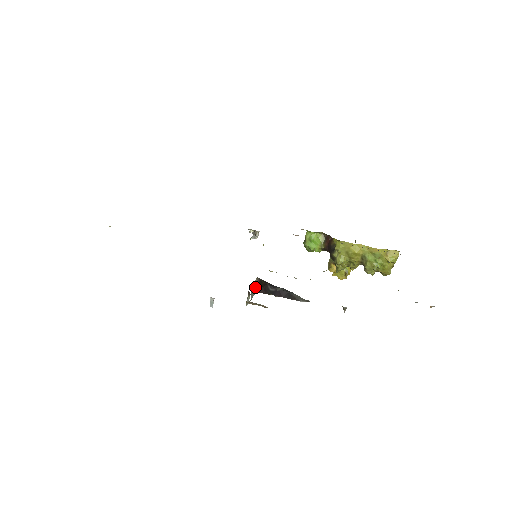
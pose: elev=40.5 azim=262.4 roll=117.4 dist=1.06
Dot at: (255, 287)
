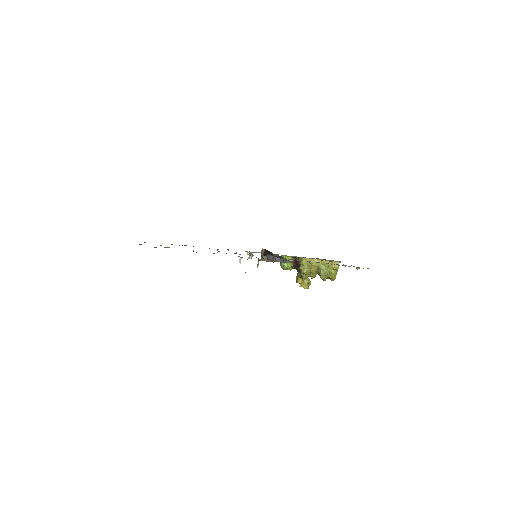
Dot at: (262, 255)
